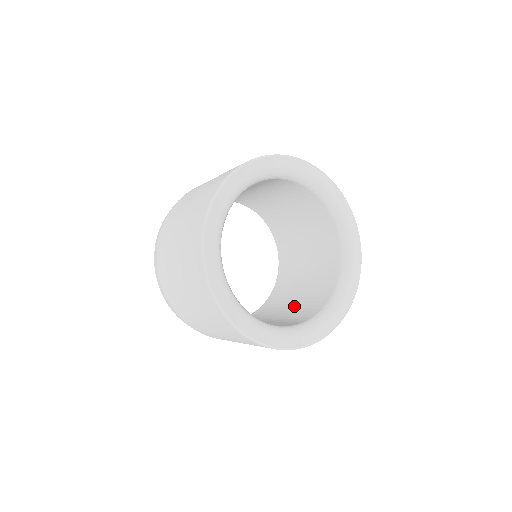
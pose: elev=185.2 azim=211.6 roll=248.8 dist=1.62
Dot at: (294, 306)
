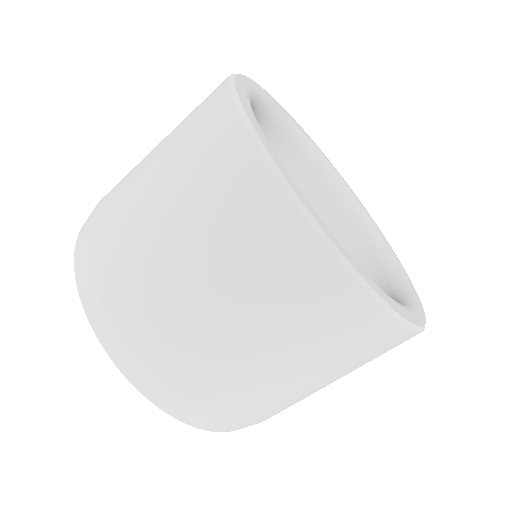
Dot at: occluded
